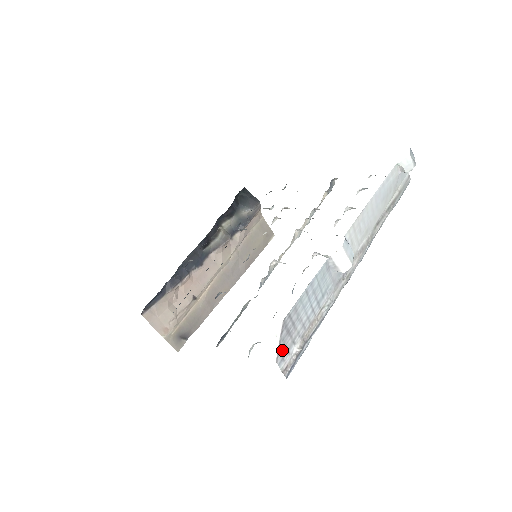
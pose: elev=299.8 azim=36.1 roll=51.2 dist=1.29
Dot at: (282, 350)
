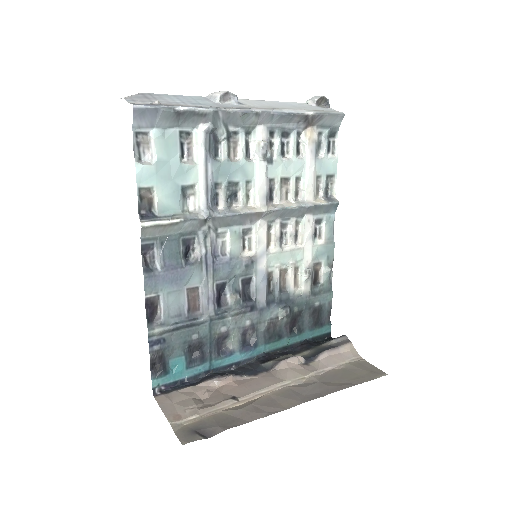
Dot at: (135, 99)
